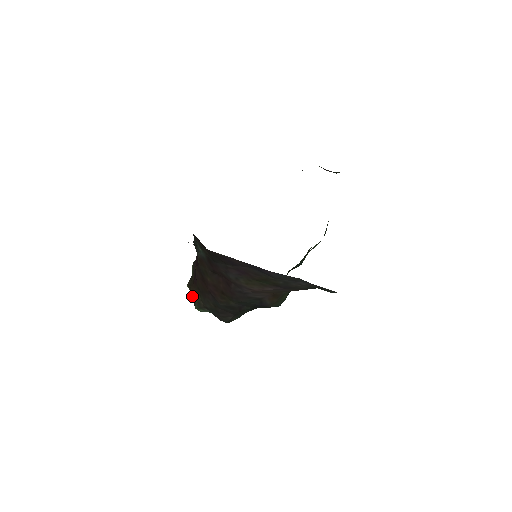
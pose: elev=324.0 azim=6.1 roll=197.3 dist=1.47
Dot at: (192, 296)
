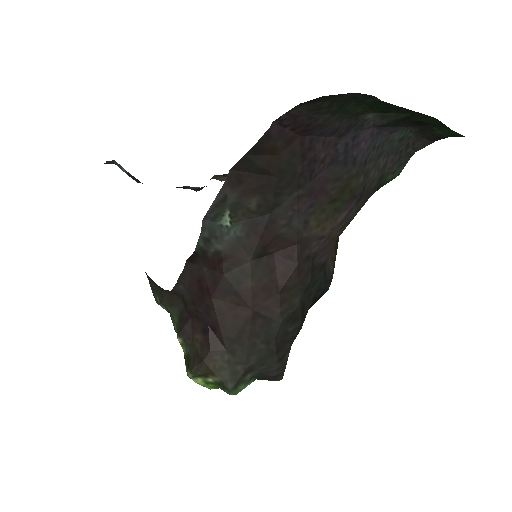
Dot at: (214, 376)
